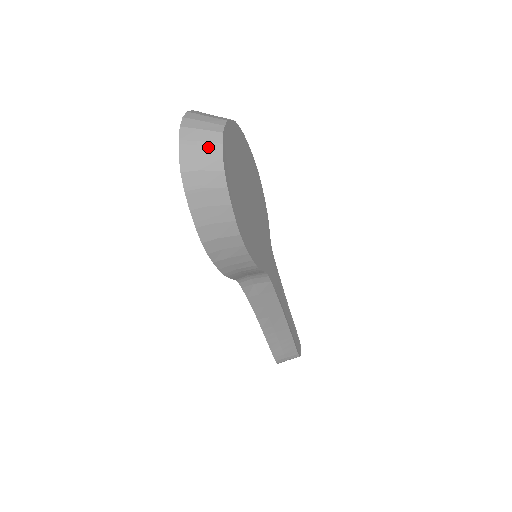
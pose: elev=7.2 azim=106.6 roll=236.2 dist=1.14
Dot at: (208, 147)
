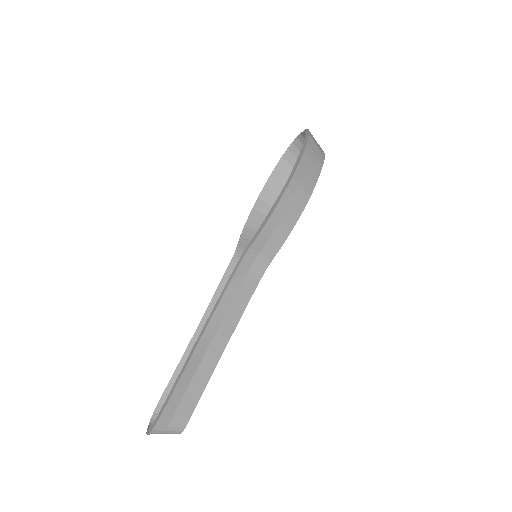
Dot at: (319, 145)
